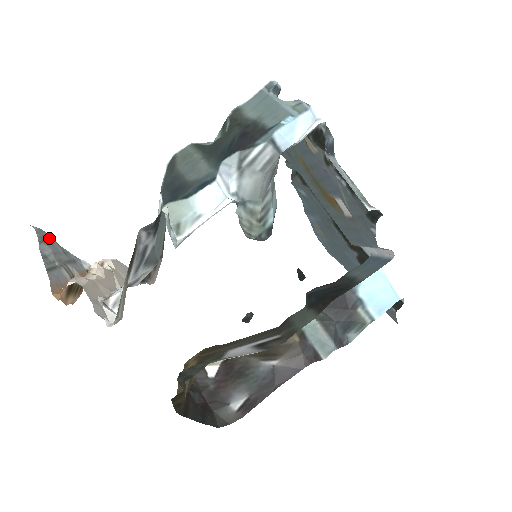
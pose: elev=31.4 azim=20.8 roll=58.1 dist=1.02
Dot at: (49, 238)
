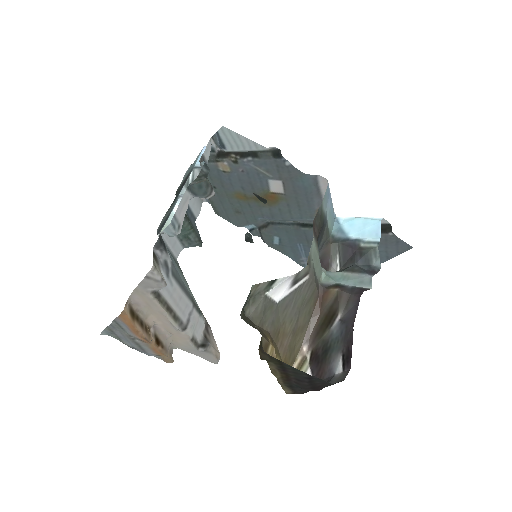
Dot at: (117, 338)
